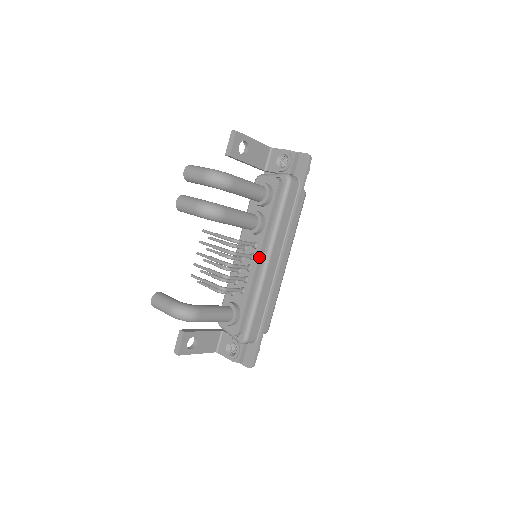
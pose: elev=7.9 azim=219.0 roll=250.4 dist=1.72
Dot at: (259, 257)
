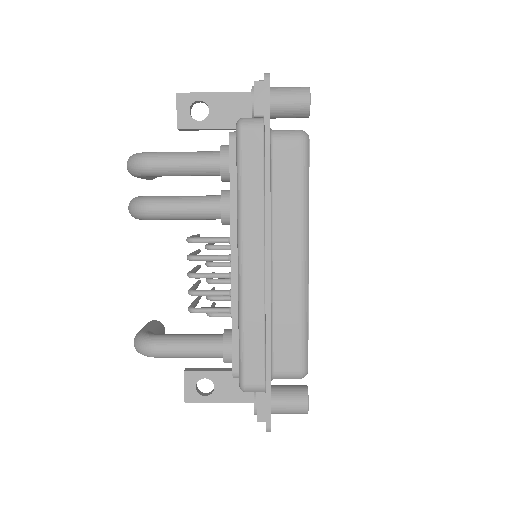
Dot at: (232, 257)
